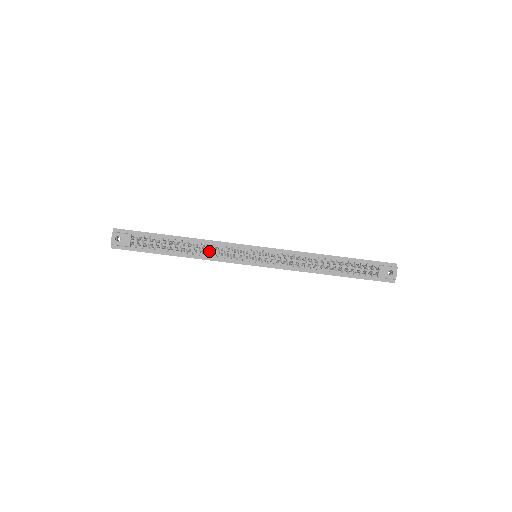
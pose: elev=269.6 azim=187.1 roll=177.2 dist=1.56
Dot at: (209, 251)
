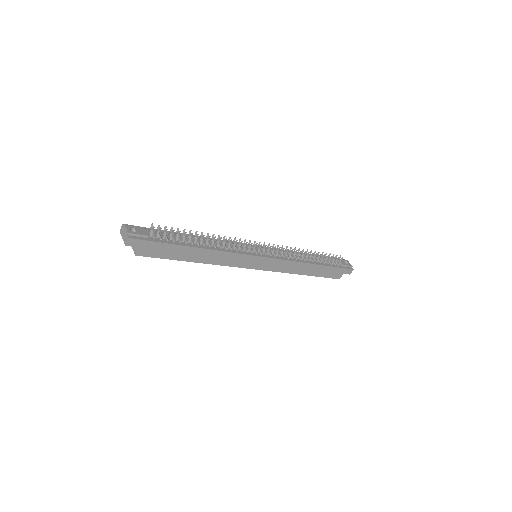
Dot at: (225, 240)
